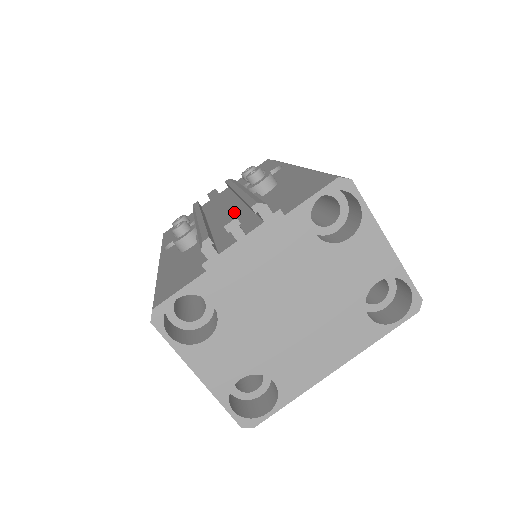
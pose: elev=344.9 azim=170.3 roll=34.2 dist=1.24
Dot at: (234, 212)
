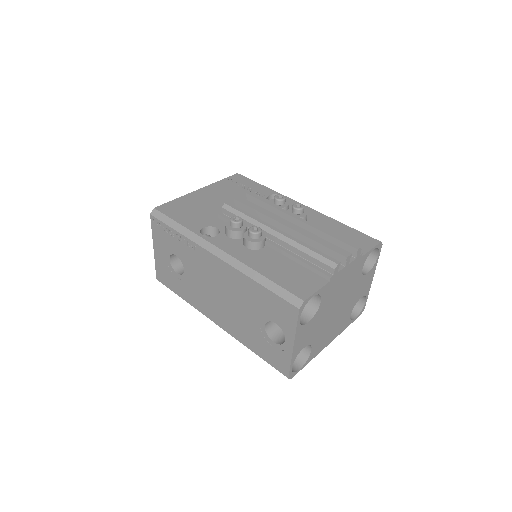
Dot at: occluded
